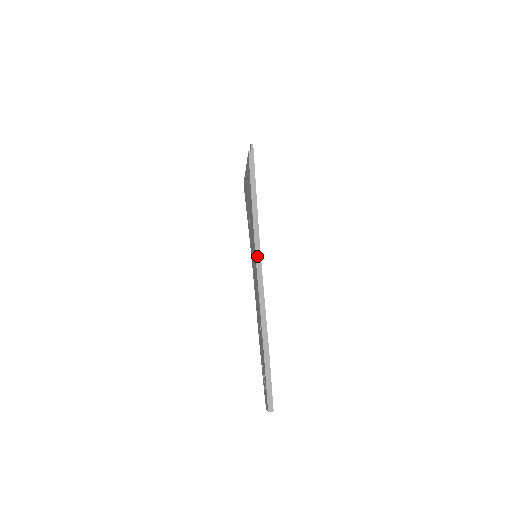
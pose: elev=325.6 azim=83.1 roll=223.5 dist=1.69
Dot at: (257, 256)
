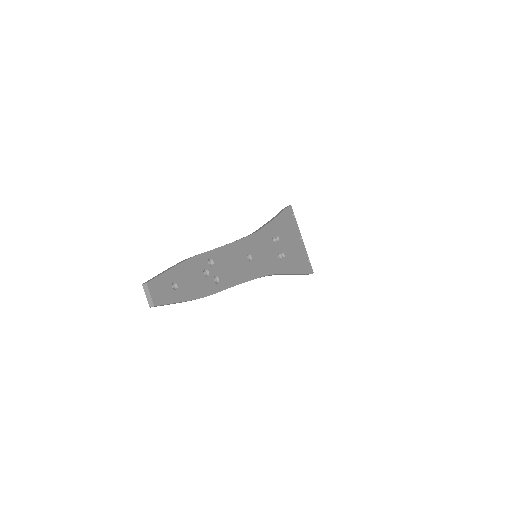
Dot at: occluded
